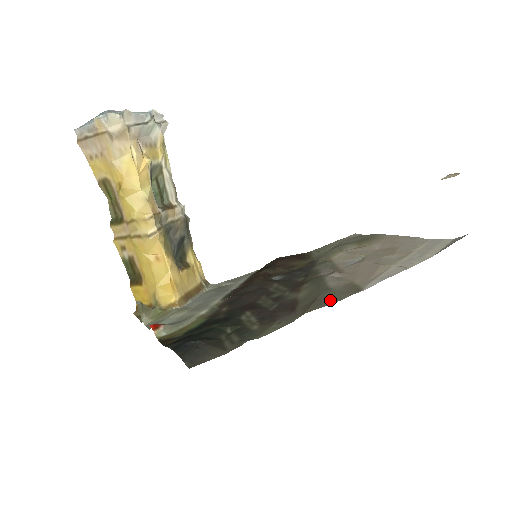
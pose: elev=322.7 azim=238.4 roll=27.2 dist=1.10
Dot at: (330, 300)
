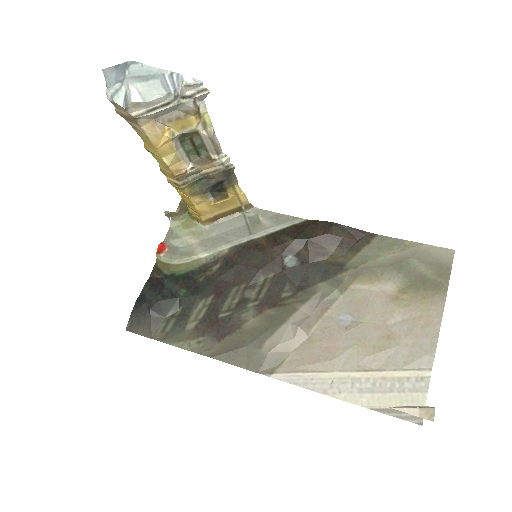
Dot at: (241, 361)
